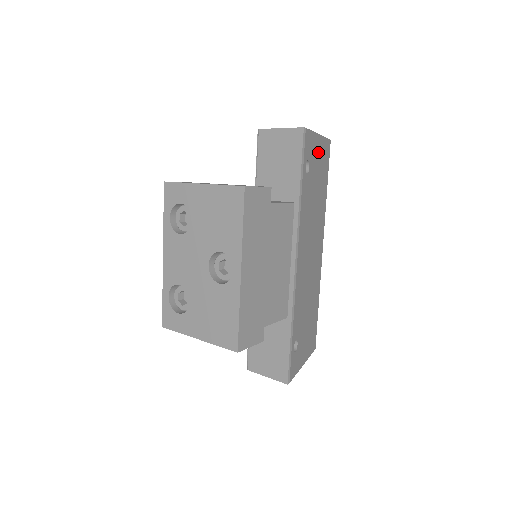
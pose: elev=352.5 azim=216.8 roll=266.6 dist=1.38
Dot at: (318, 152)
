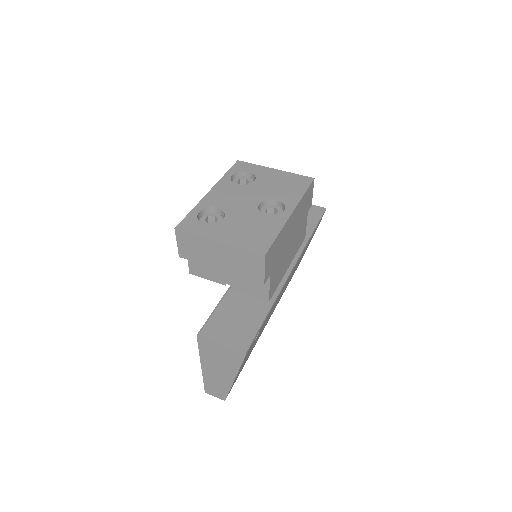
Dot at: occluded
